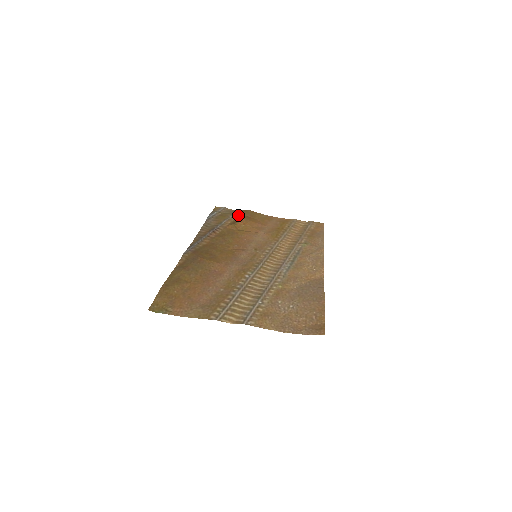
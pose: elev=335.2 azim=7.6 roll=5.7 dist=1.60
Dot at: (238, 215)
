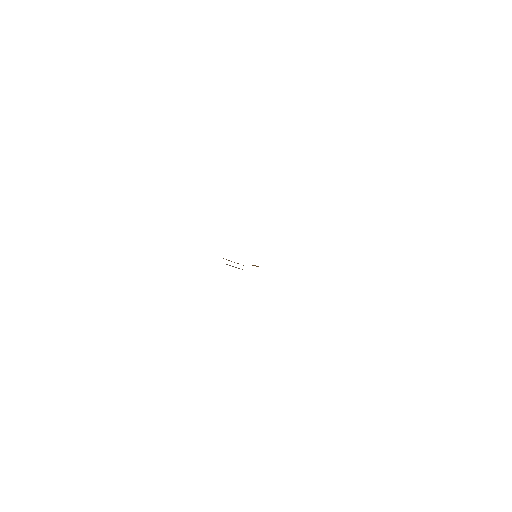
Dot at: occluded
